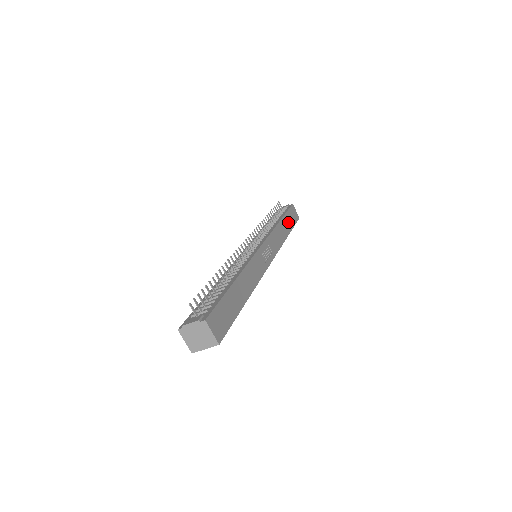
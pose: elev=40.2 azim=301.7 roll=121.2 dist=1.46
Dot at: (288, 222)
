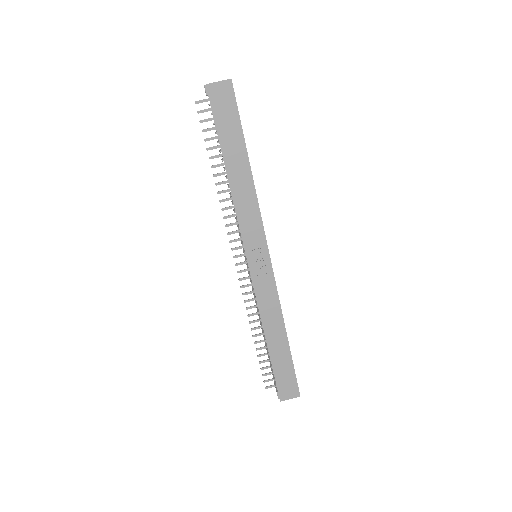
Dot at: (232, 144)
